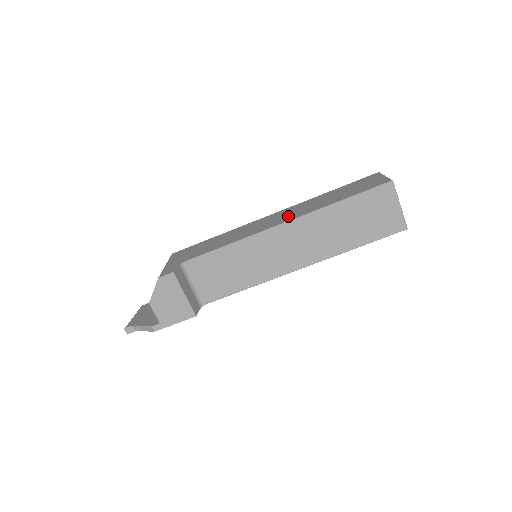
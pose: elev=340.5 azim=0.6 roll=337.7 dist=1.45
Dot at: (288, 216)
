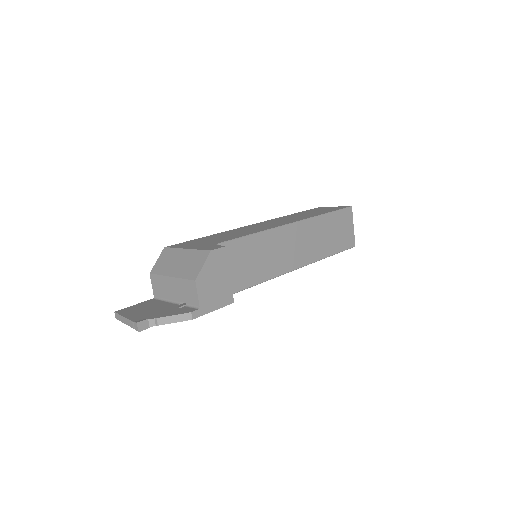
Dot at: (287, 221)
